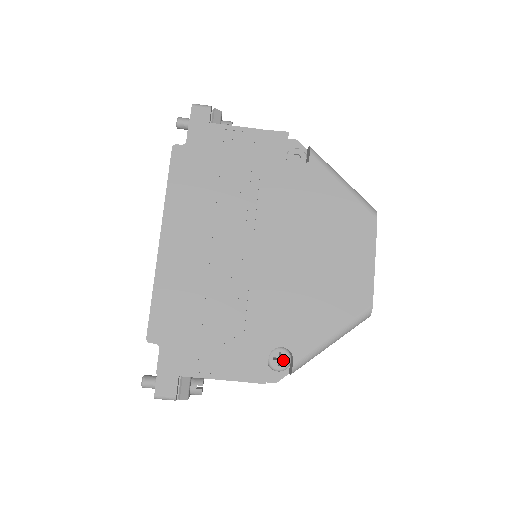
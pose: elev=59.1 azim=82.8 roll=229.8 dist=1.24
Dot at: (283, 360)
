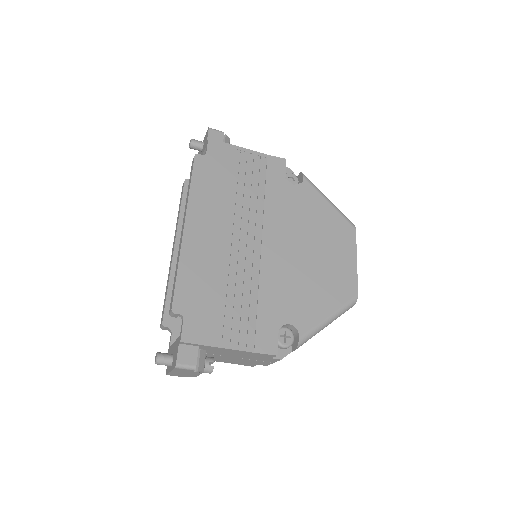
Dot at: (288, 338)
